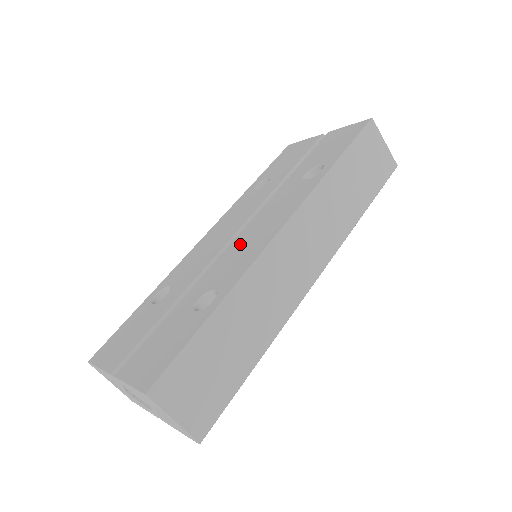
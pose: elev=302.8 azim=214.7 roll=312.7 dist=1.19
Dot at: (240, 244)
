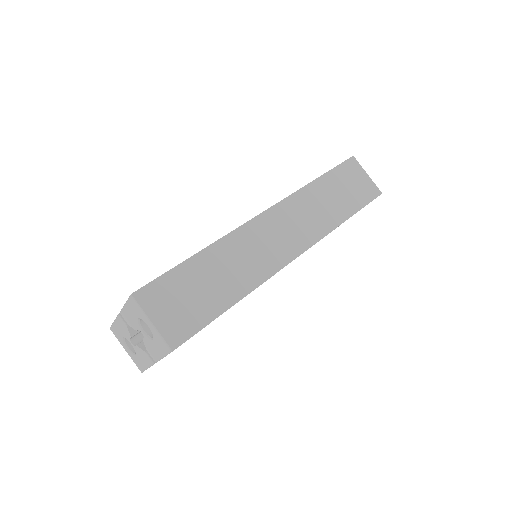
Dot at: occluded
